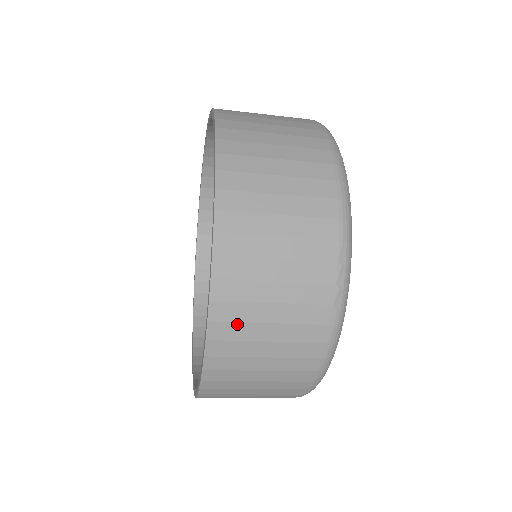
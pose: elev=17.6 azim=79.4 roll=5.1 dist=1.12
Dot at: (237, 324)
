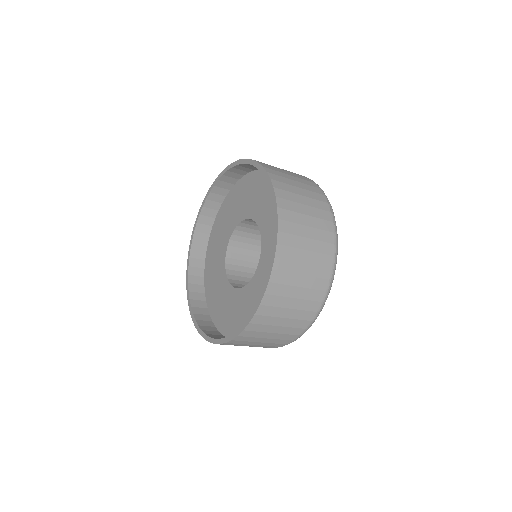
Dot at: (292, 223)
